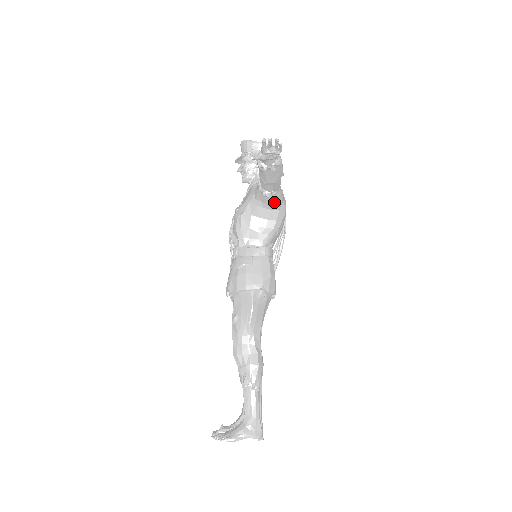
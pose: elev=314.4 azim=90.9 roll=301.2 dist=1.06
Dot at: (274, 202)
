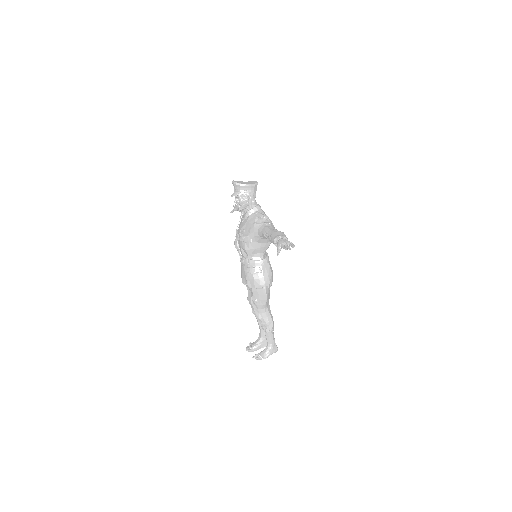
Dot at: occluded
